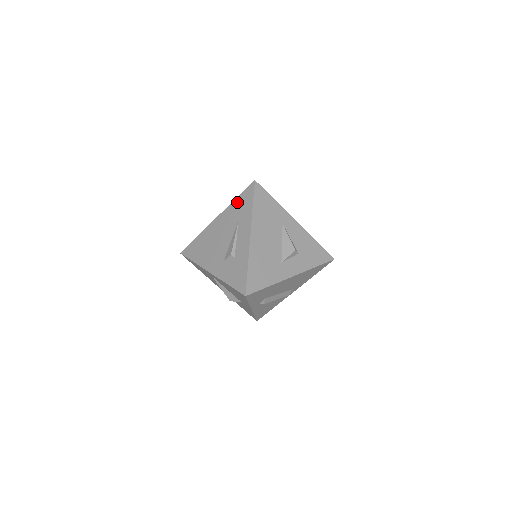
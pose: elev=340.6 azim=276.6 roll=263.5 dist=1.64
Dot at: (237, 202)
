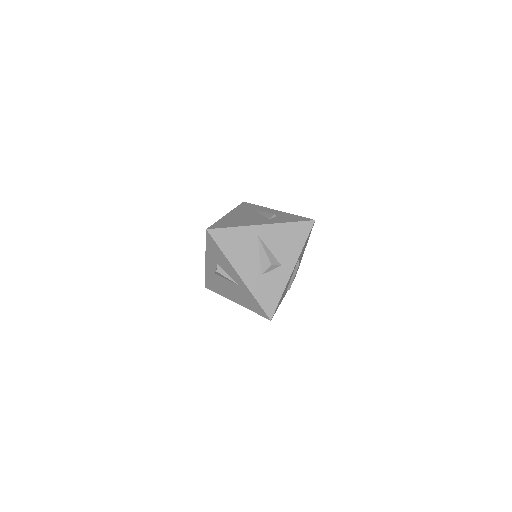
Dot at: (240, 207)
